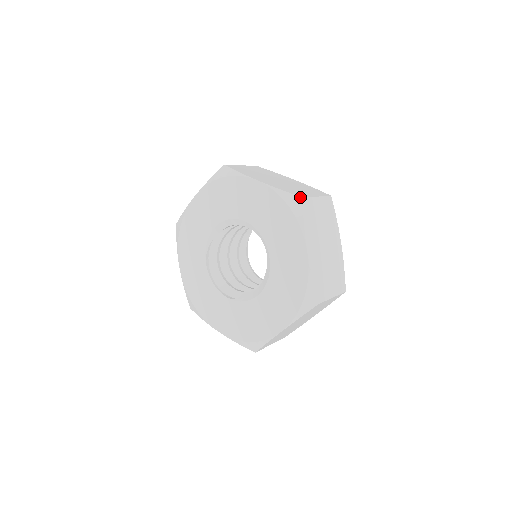
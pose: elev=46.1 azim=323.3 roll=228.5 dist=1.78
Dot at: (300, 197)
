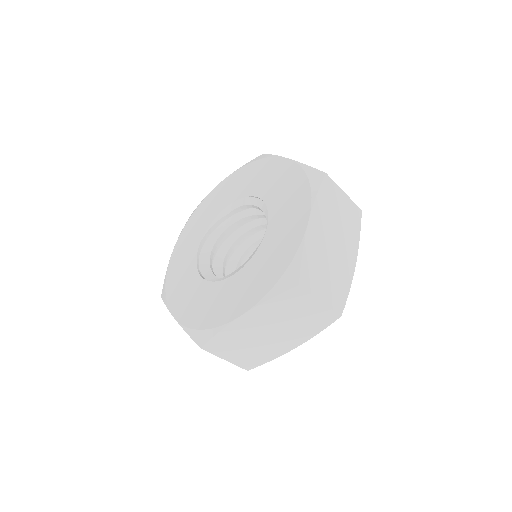
Dot at: (324, 172)
